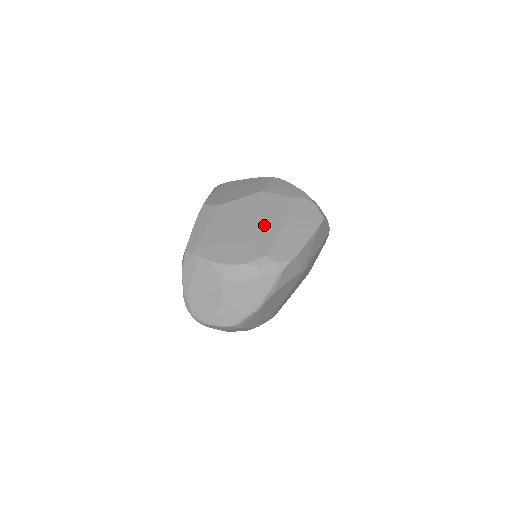
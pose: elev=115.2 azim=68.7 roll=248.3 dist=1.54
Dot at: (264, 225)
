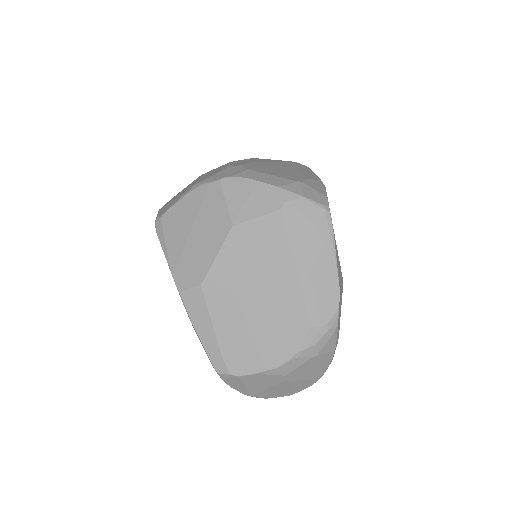
Dot at: (275, 283)
